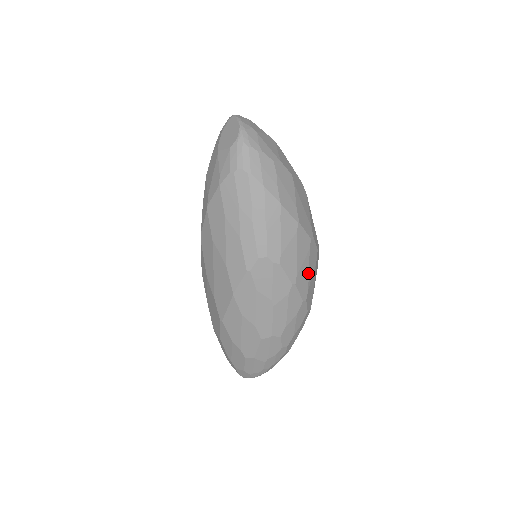
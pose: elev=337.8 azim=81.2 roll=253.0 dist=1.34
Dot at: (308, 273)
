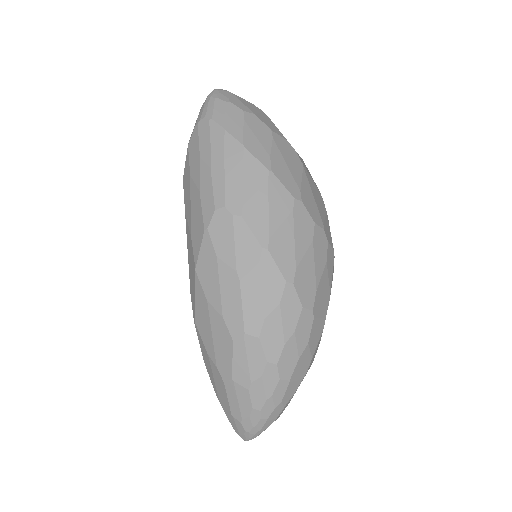
Dot at: (293, 244)
